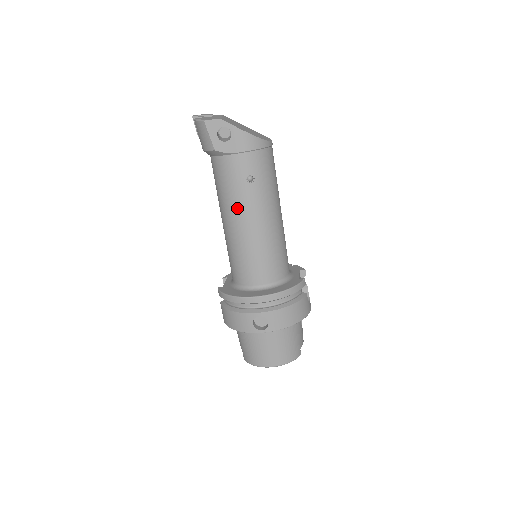
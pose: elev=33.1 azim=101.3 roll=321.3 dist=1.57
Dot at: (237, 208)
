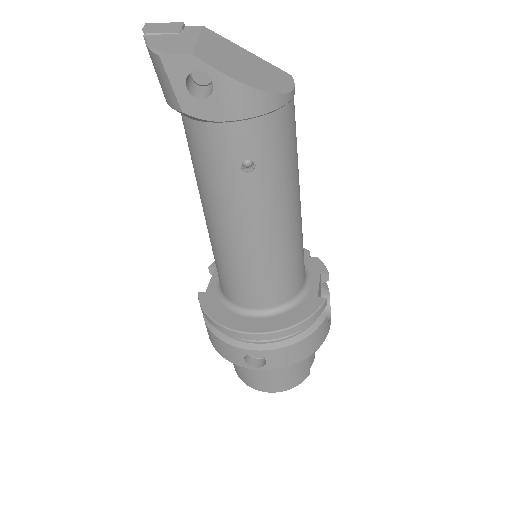
Dot at: (224, 208)
